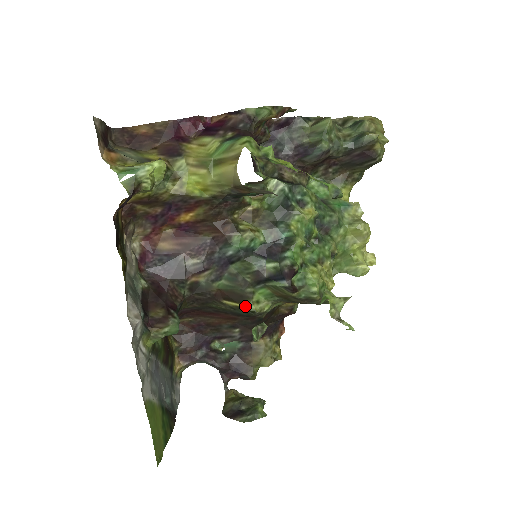
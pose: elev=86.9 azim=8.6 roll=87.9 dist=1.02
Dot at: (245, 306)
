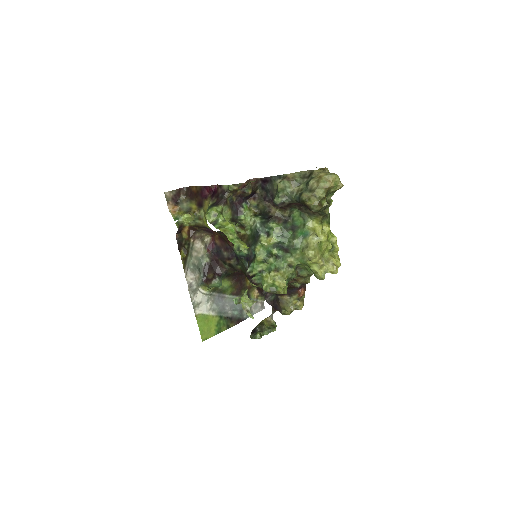
Dot at: (250, 282)
